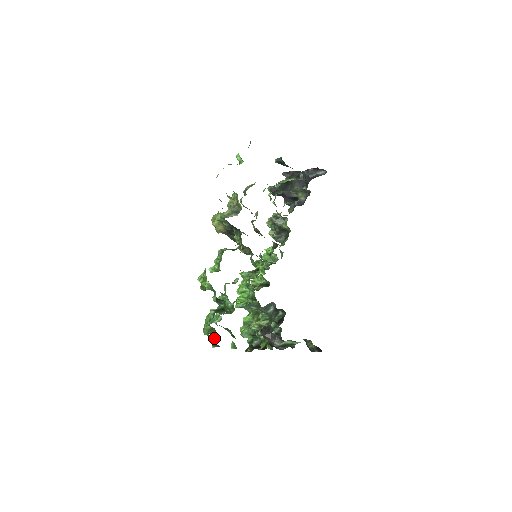
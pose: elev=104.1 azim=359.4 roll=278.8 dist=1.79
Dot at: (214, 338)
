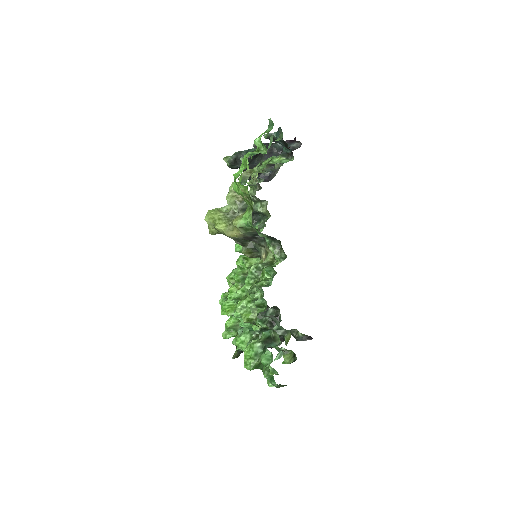
Dot at: occluded
